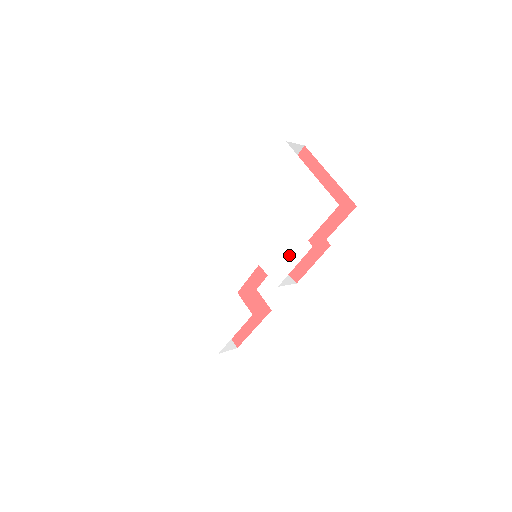
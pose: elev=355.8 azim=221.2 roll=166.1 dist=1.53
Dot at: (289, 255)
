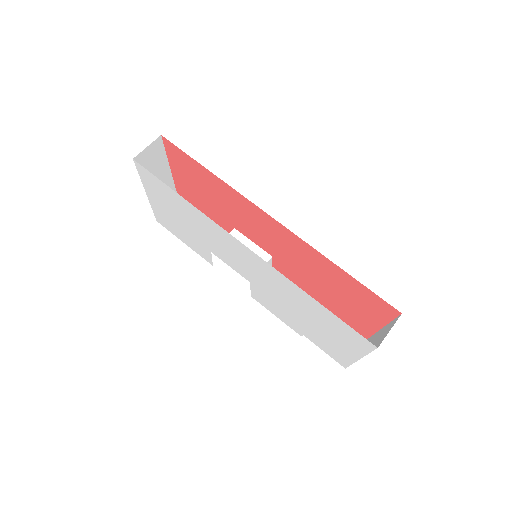
Dot at: (280, 315)
